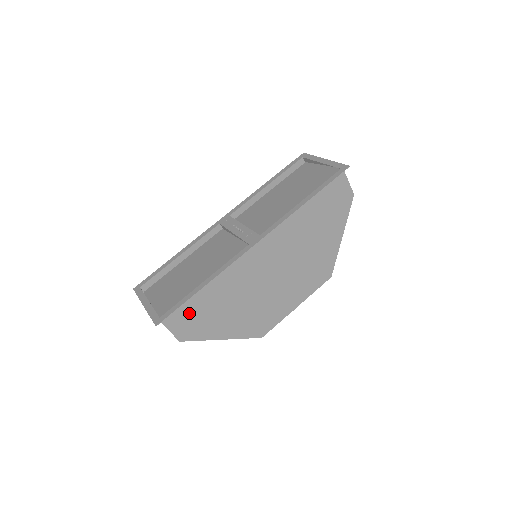
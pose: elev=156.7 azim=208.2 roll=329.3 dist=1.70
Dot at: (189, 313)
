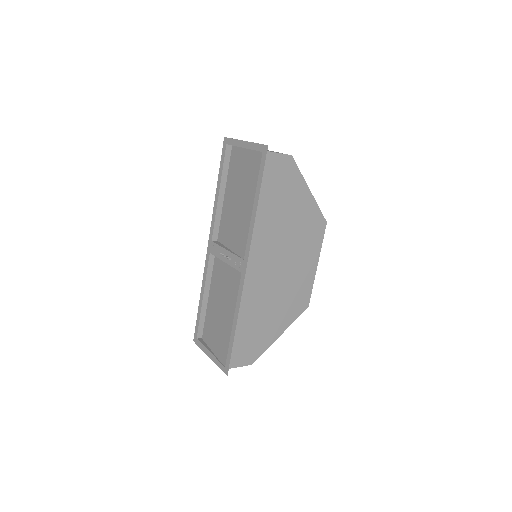
Dot at: (242, 347)
